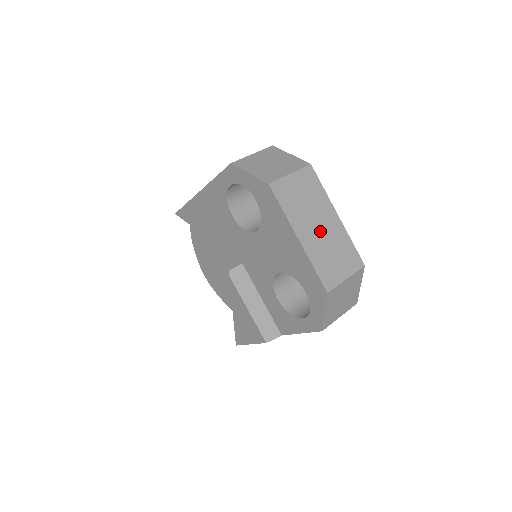
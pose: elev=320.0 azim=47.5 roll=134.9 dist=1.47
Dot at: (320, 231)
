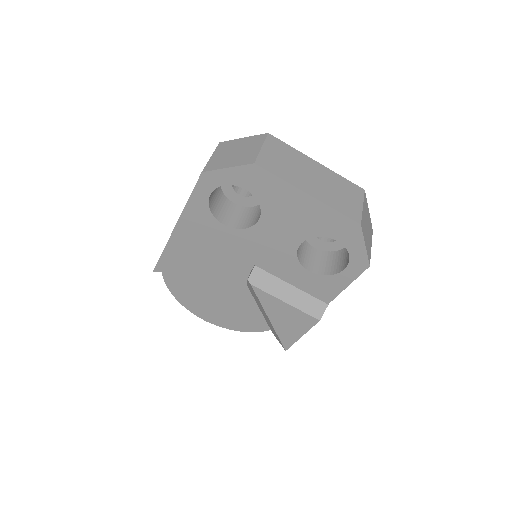
Dot at: (317, 180)
